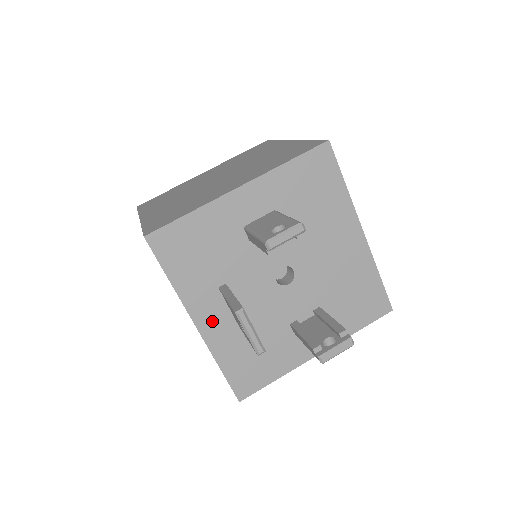
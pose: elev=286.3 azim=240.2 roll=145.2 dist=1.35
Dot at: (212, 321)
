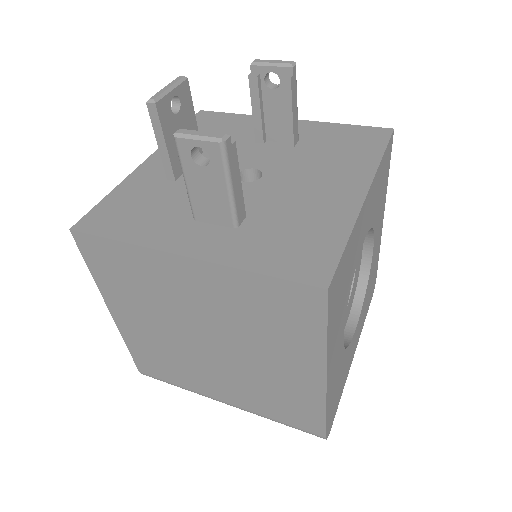
Dot at: (159, 165)
